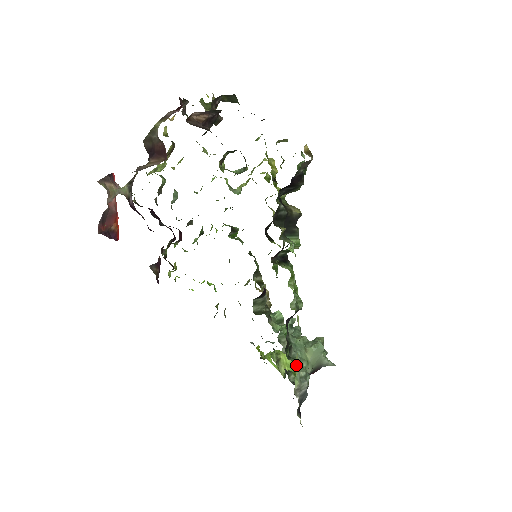
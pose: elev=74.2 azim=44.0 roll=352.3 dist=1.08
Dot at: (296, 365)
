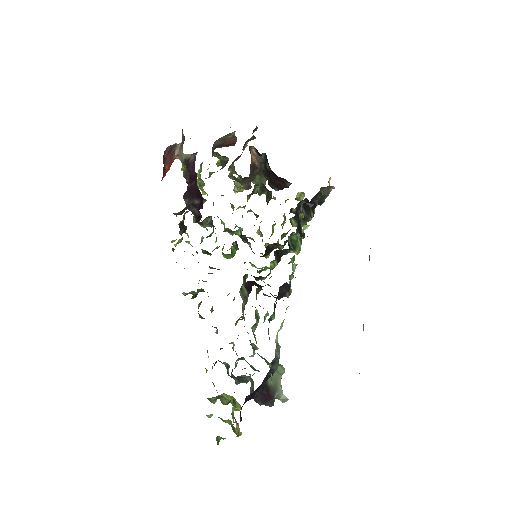
Dot at: occluded
